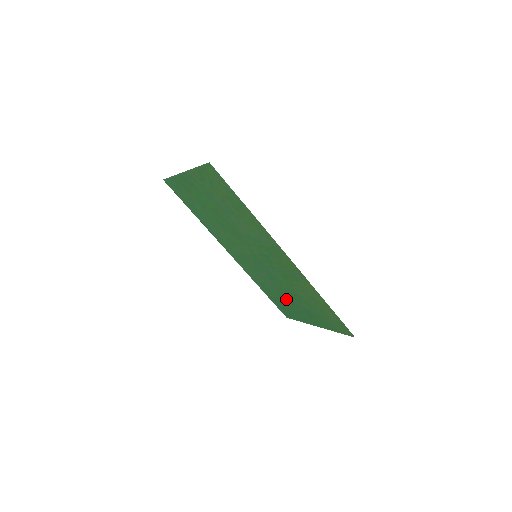
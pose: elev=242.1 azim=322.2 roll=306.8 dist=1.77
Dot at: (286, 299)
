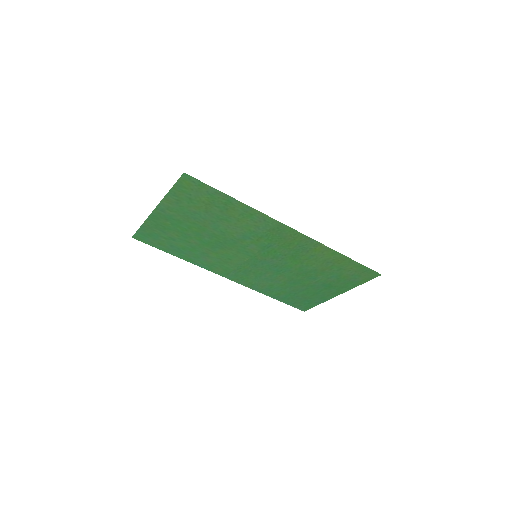
Dot at: (299, 287)
